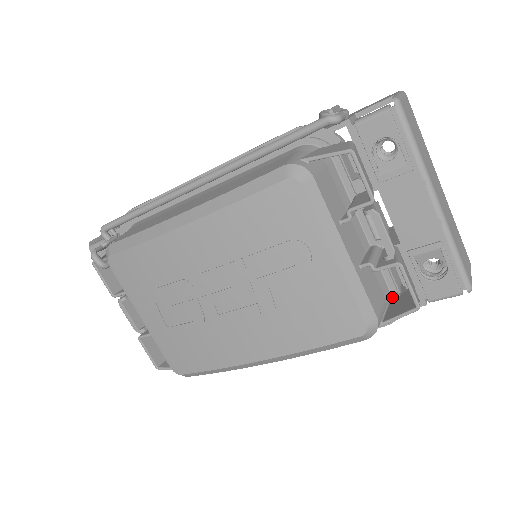
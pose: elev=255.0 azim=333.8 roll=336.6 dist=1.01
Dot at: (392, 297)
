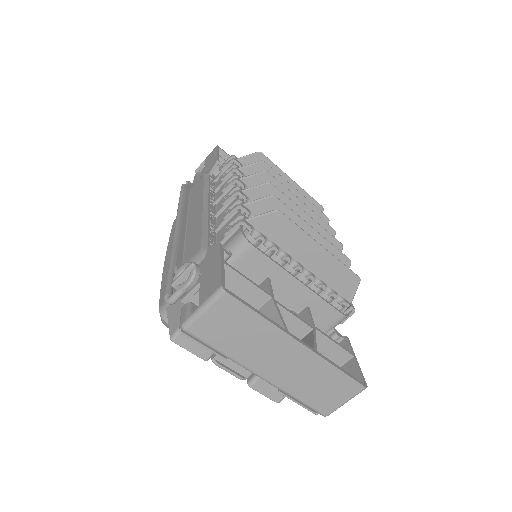
Dot at: occluded
